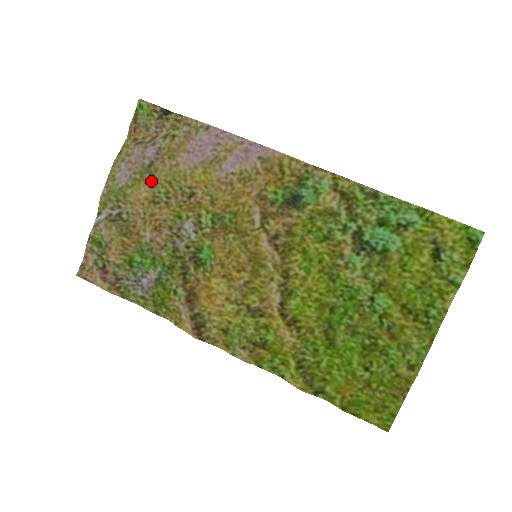
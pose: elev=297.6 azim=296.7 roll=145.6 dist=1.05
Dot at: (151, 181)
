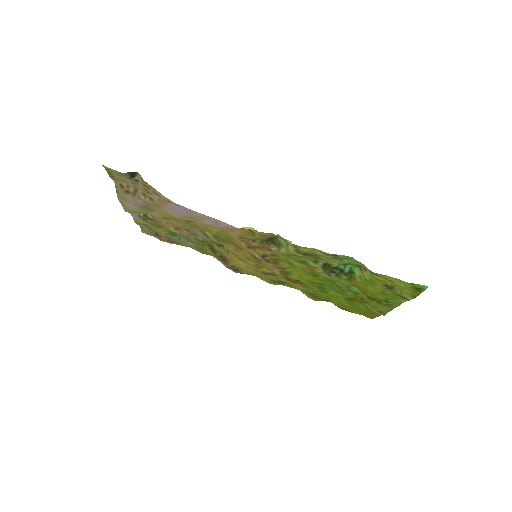
Dot at: (154, 213)
